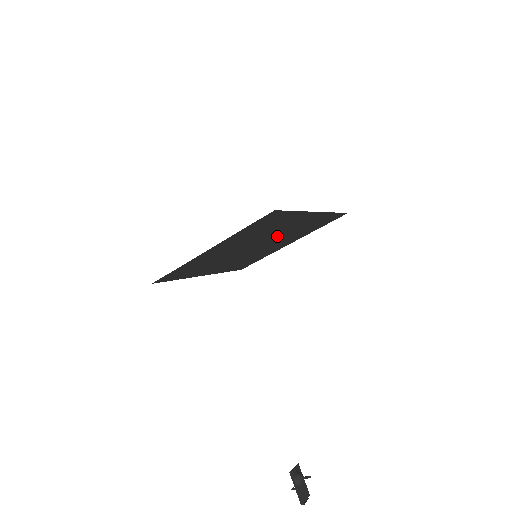
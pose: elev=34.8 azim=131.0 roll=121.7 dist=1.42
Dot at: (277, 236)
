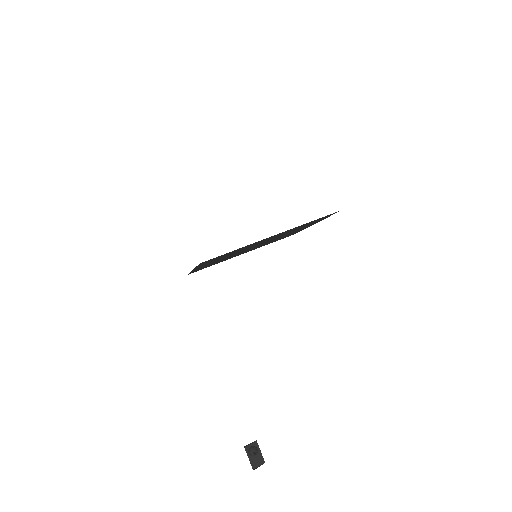
Dot at: occluded
